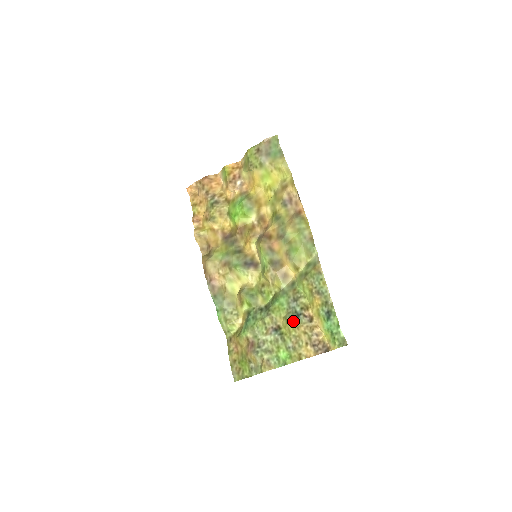
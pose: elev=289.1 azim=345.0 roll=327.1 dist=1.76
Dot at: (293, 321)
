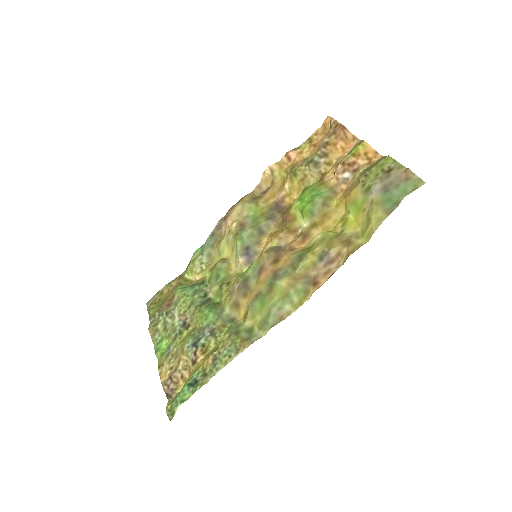
Dot at: (188, 341)
